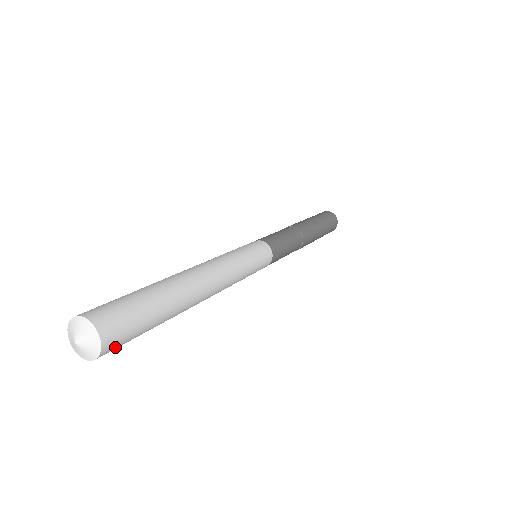
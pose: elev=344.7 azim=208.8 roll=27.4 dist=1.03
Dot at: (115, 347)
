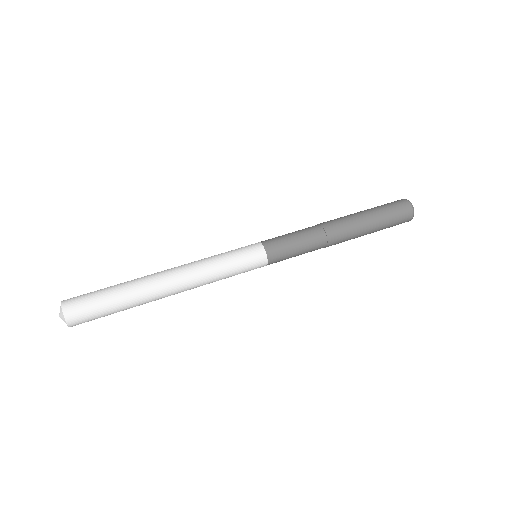
Dot at: (83, 322)
